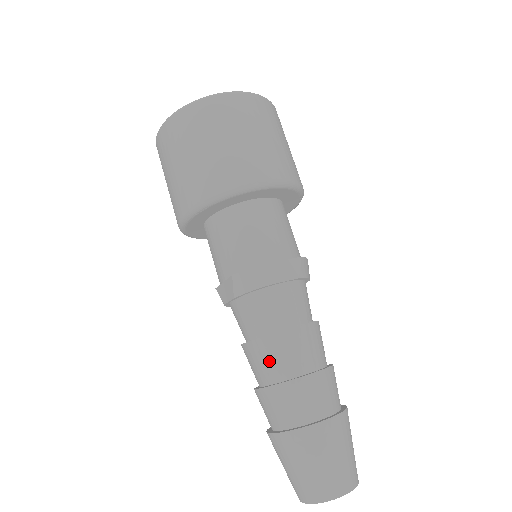
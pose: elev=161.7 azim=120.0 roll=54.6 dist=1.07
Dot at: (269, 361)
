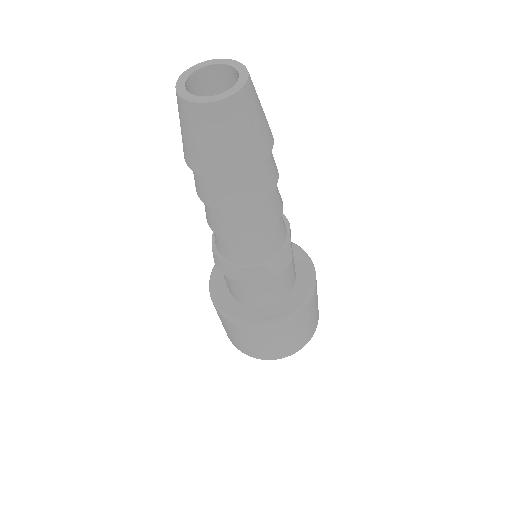
Dot at: occluded
